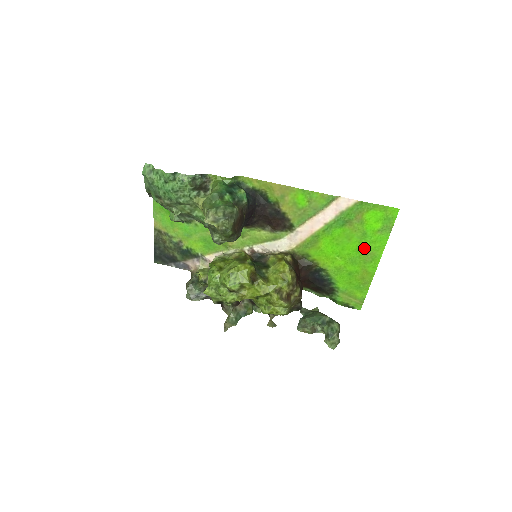
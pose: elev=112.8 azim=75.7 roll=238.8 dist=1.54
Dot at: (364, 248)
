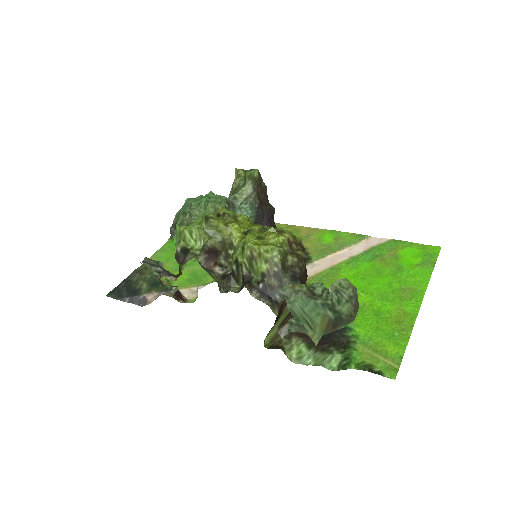
Dot at: (399, 283)
